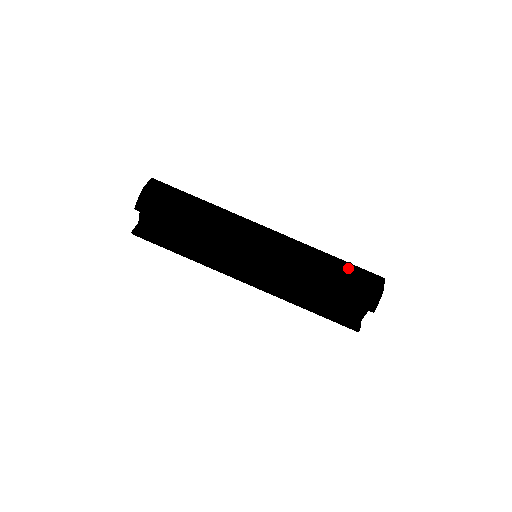
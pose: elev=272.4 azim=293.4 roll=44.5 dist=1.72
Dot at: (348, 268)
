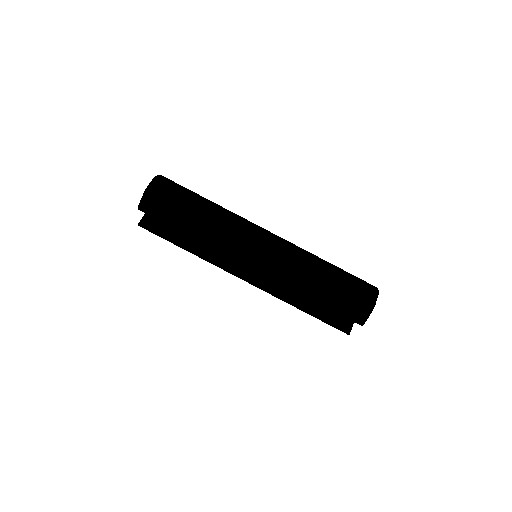
Dot at: (343, 280)
